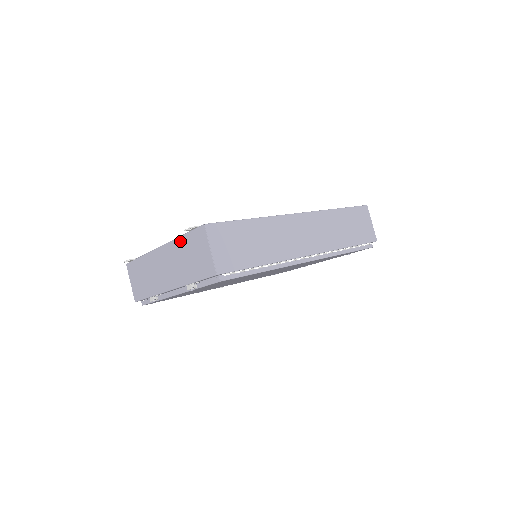
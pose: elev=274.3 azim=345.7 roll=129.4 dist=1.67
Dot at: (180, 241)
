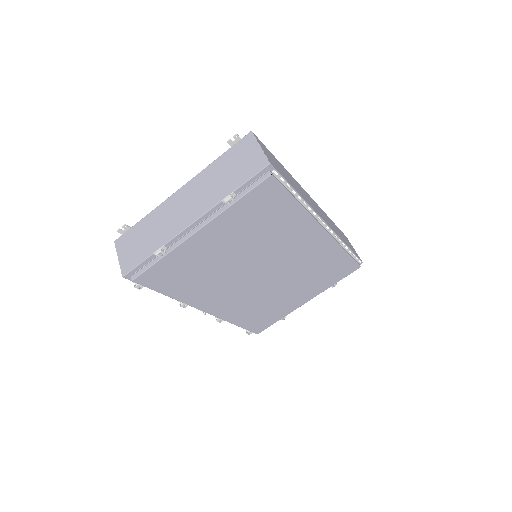
Dot at: (214, 164)
